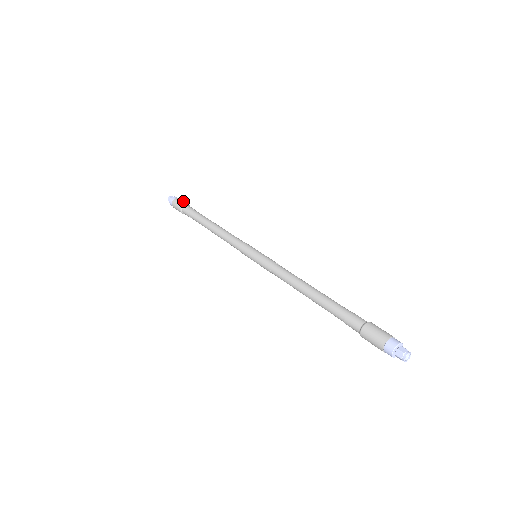
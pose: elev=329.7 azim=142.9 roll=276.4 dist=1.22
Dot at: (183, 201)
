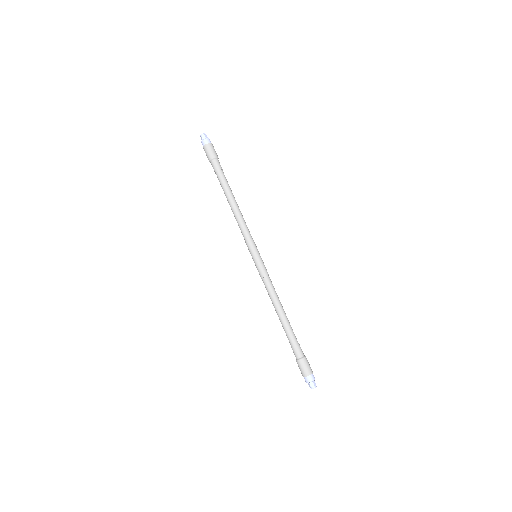
Dot at: occluded
